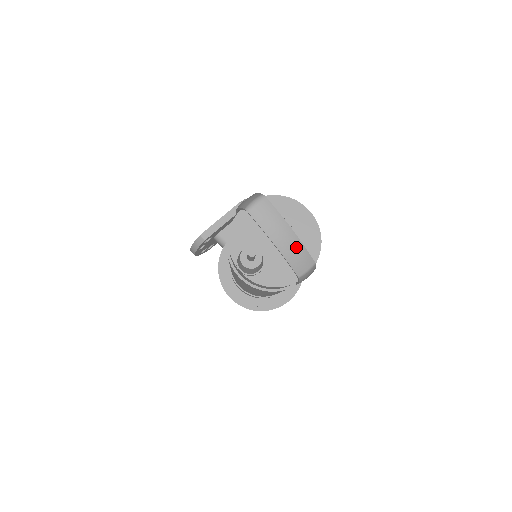
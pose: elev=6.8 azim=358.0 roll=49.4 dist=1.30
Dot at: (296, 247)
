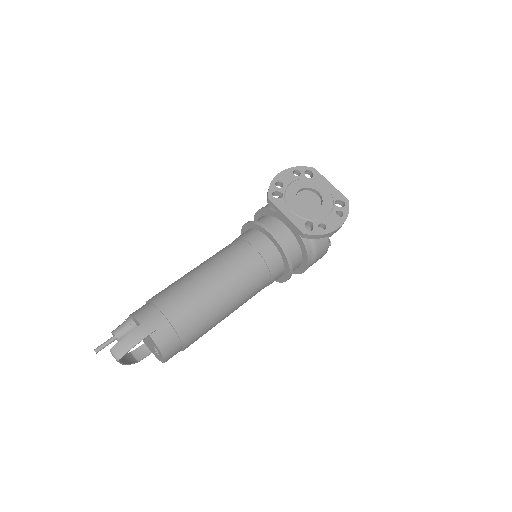
Dot at: (126, 362)
